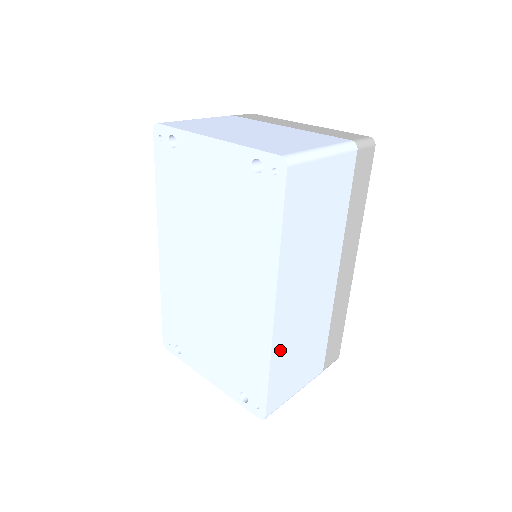
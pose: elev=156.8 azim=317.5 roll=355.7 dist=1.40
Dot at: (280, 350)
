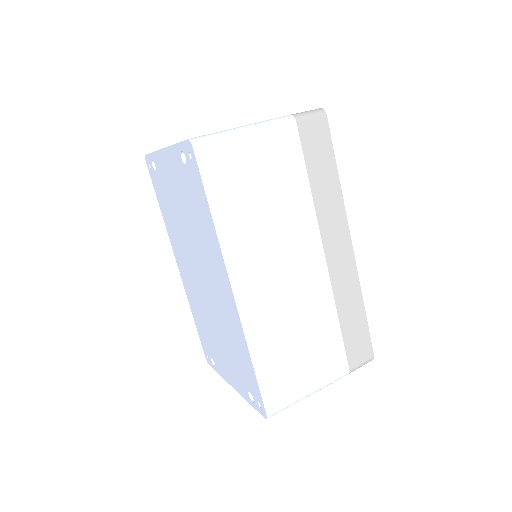
Dot at: (260, 338)
